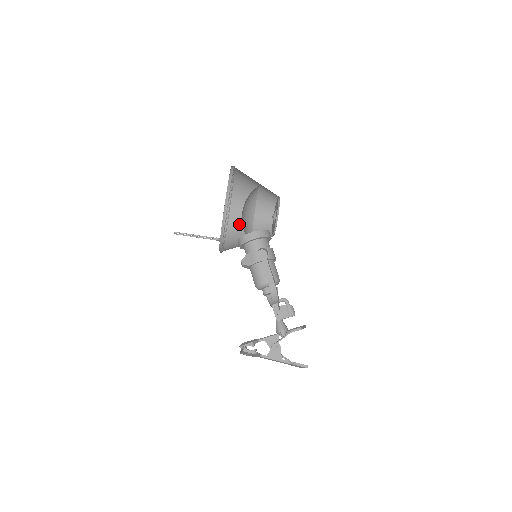
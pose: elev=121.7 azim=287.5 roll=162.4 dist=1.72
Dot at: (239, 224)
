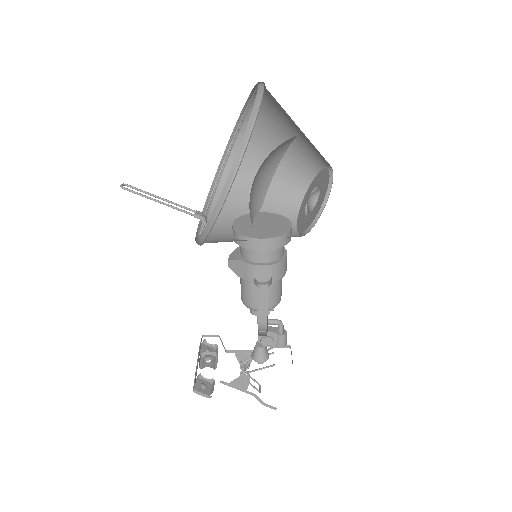
Dot at: (253, 156)
